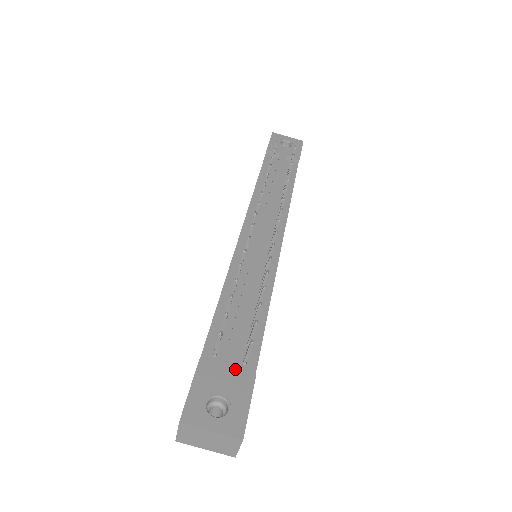
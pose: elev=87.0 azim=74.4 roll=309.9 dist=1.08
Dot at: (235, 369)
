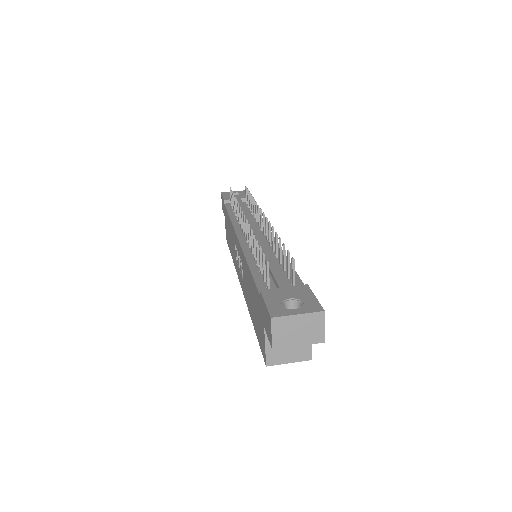
Dot at: (290, 286)
